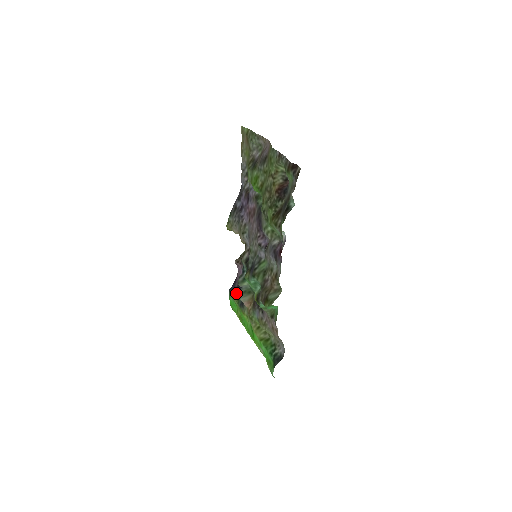
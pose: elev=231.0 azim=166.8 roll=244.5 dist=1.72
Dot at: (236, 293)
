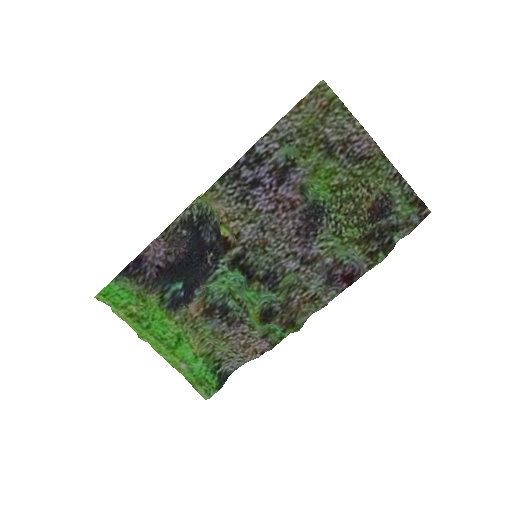
Dot at: (160, 287)
